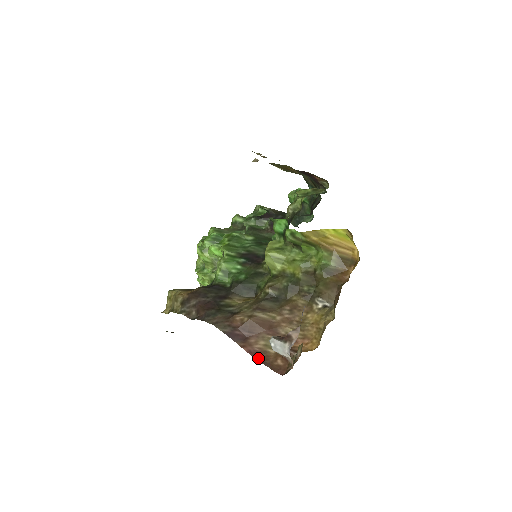
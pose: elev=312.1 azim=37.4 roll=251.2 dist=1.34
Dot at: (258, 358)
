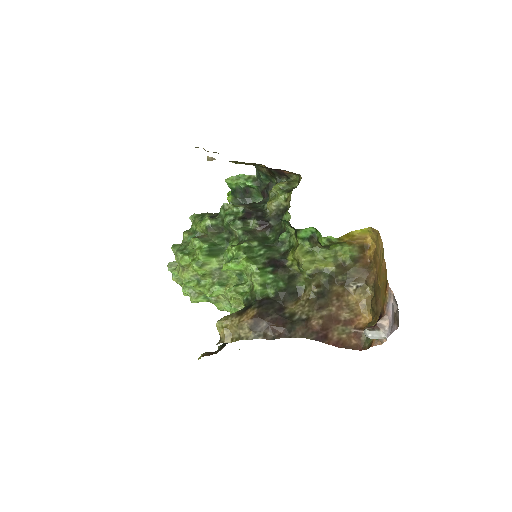
Dot at: (340, 346)
